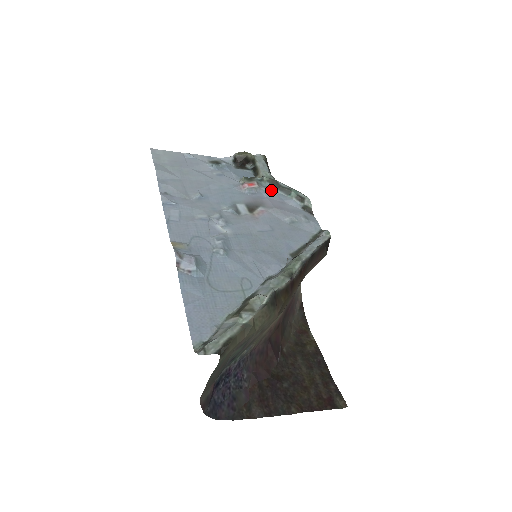
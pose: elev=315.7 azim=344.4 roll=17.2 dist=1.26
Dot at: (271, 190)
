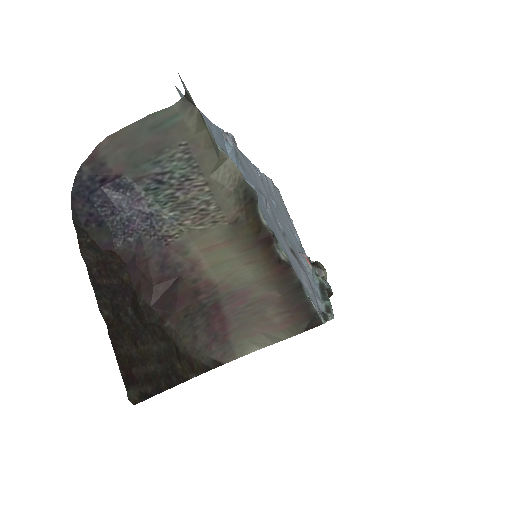
Dot at: (315, 285)
